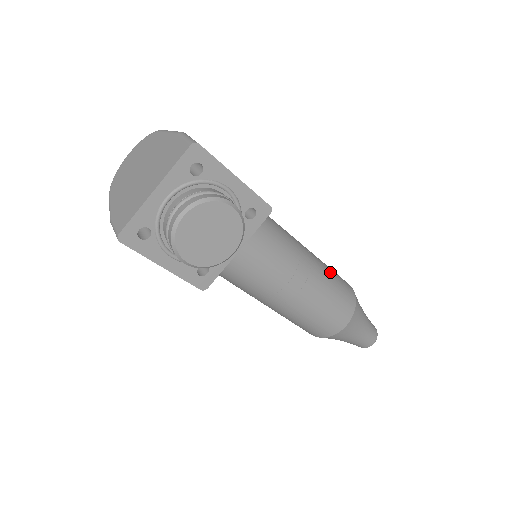
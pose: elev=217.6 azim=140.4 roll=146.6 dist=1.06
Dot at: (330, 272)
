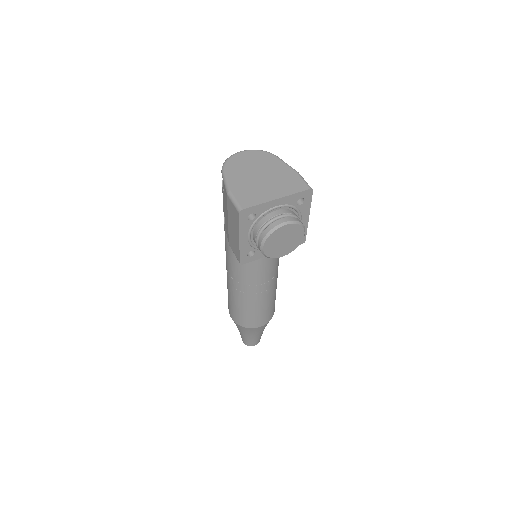
Dot at: occluded
